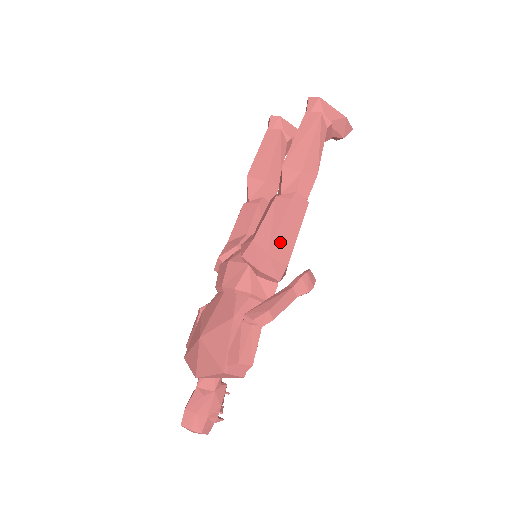
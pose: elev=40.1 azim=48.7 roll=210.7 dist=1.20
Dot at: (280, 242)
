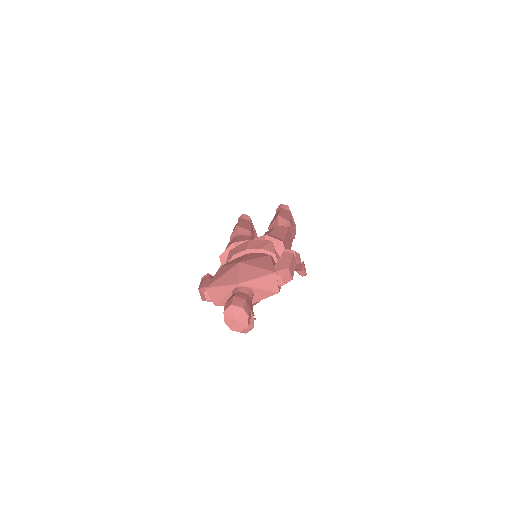
Dot at: (287, 241)
